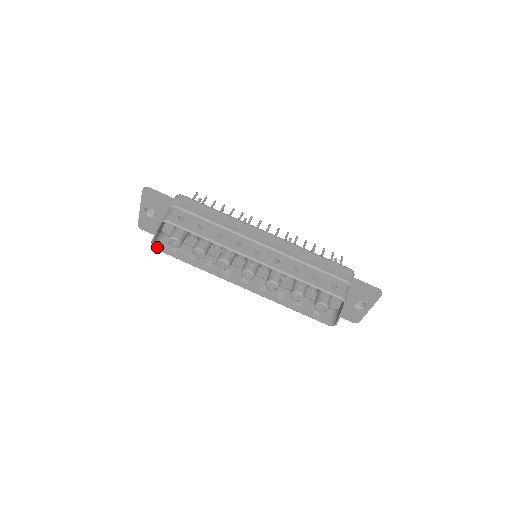
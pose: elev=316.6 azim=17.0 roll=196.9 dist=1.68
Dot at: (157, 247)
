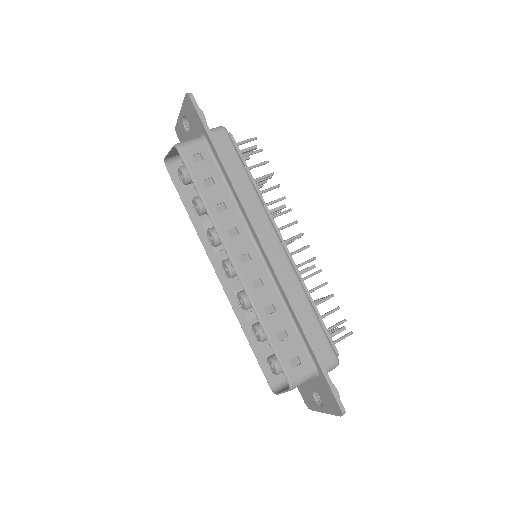
Dot at: (169, 166)
